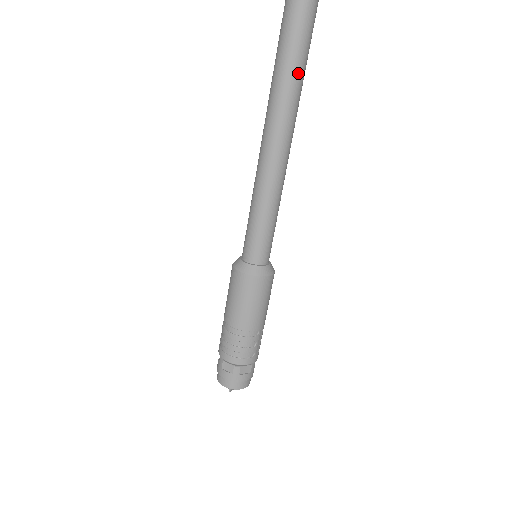
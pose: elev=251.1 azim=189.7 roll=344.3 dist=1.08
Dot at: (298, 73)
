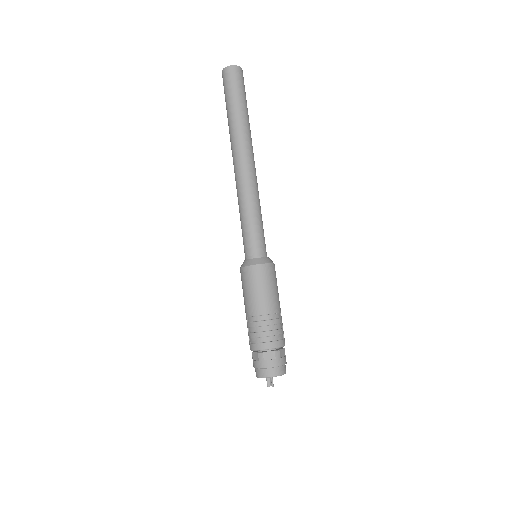
Dot at: (248, 121)
